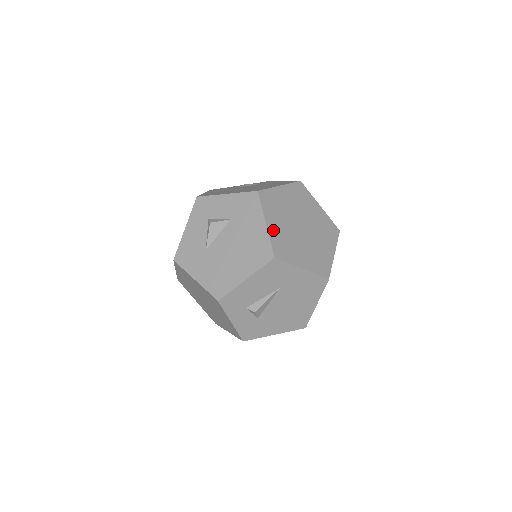
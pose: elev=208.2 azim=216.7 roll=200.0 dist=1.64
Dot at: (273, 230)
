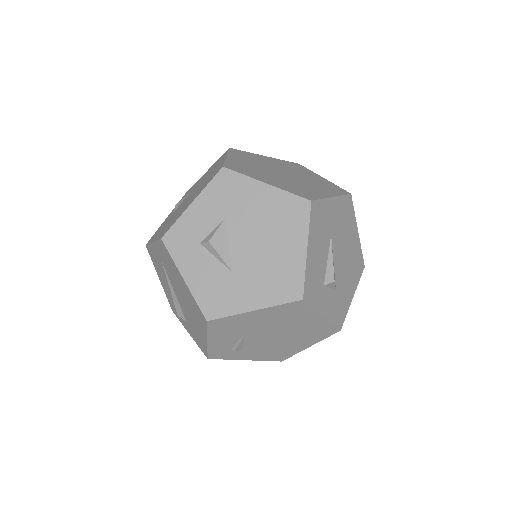
Dot at: (277, 185)
